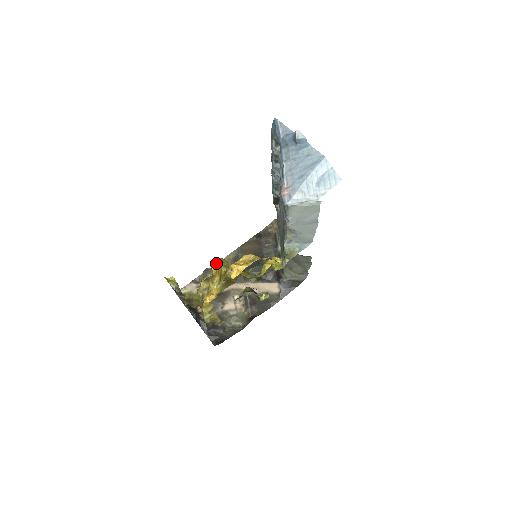
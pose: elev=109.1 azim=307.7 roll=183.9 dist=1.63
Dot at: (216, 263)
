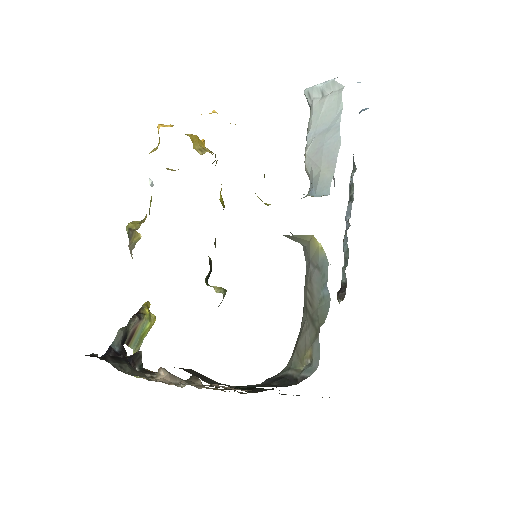
Dot at: occluded
